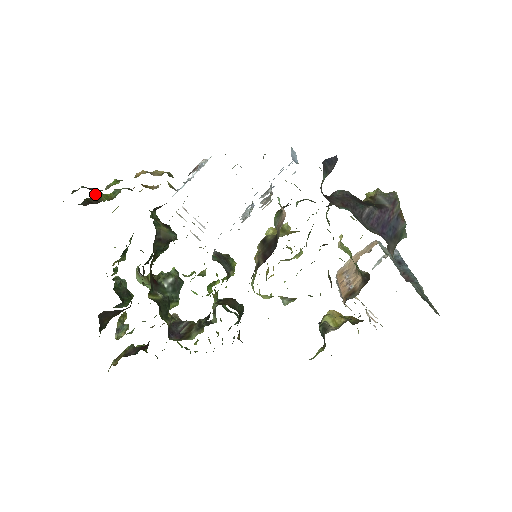
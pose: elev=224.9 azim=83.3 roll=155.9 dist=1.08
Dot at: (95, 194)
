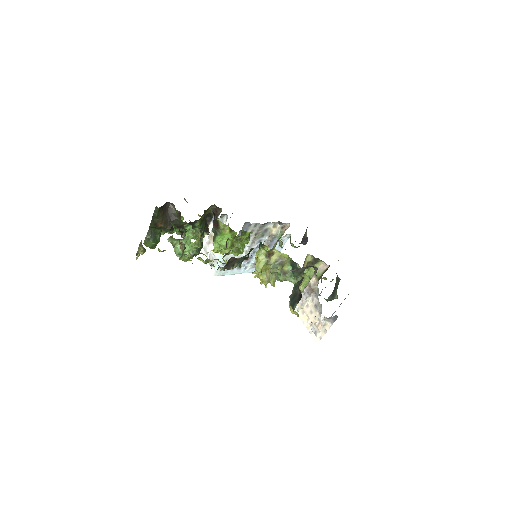
Dot at: occluded
